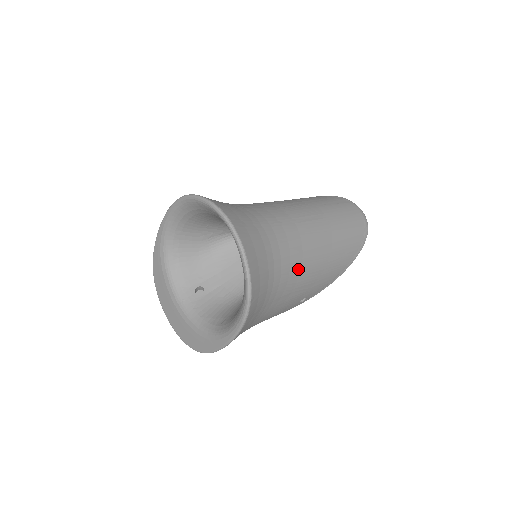
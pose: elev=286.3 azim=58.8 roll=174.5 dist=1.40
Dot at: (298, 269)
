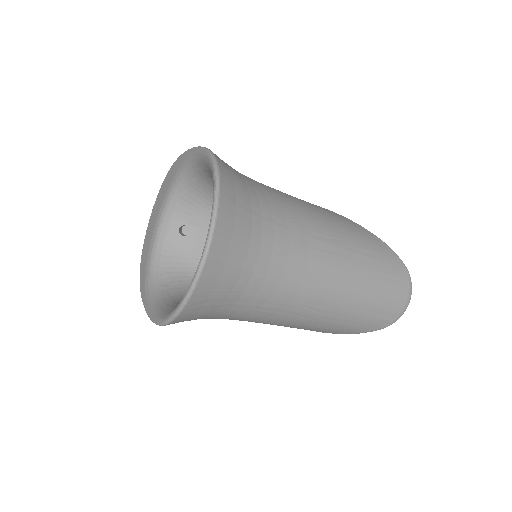
Dot at: (263, 316)
